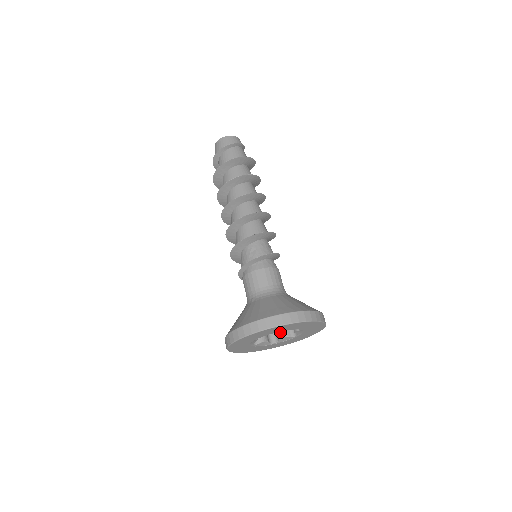
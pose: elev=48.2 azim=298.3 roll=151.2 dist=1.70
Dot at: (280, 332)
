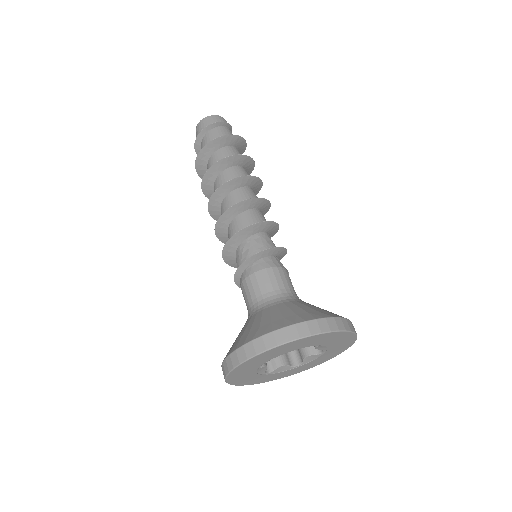
Dot at: (302, 350)
